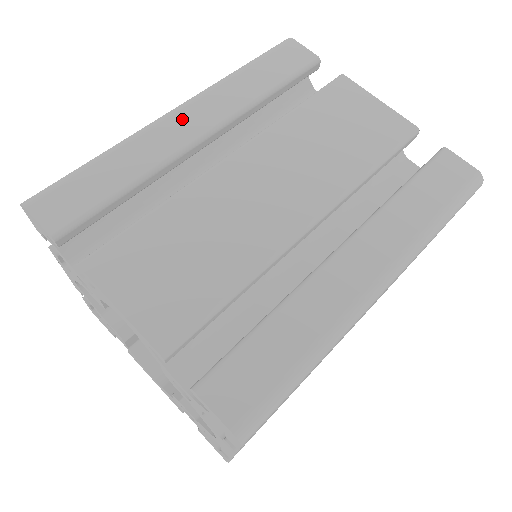
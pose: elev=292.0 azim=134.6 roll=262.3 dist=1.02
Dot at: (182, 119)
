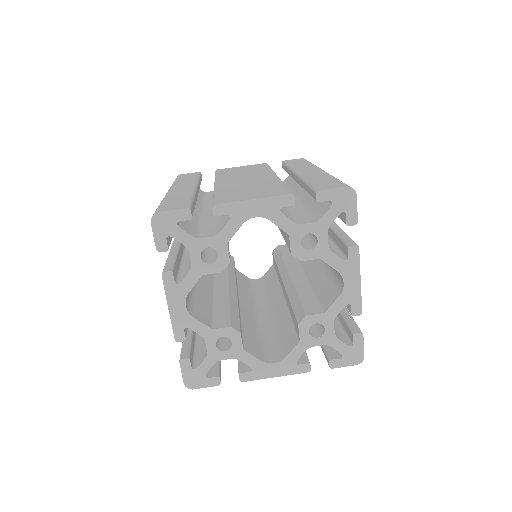
Dot at: (178, 189)
